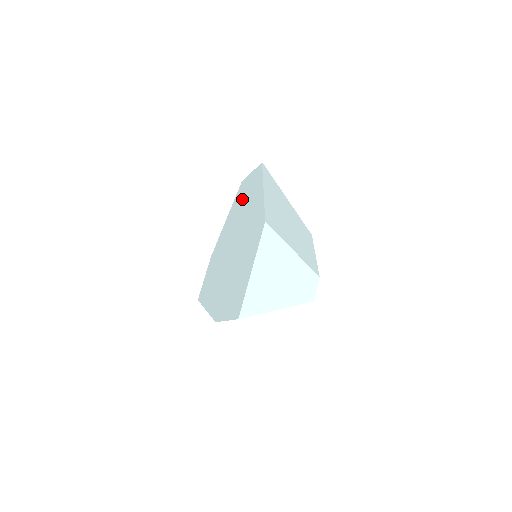
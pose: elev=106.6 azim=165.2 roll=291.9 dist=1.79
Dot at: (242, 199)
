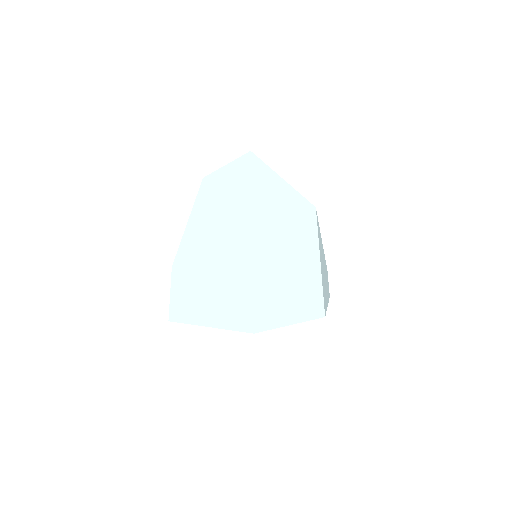
Dot at: (222, 194)
